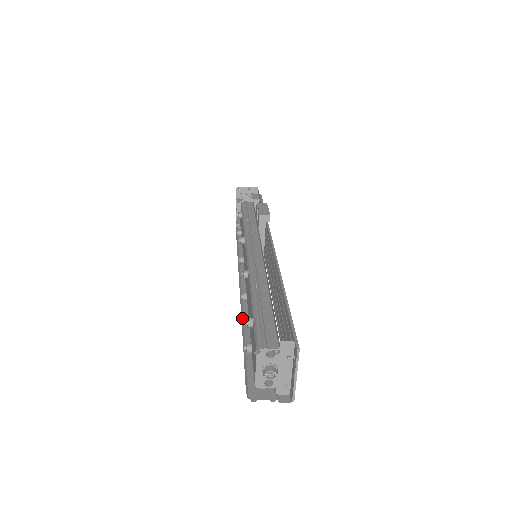
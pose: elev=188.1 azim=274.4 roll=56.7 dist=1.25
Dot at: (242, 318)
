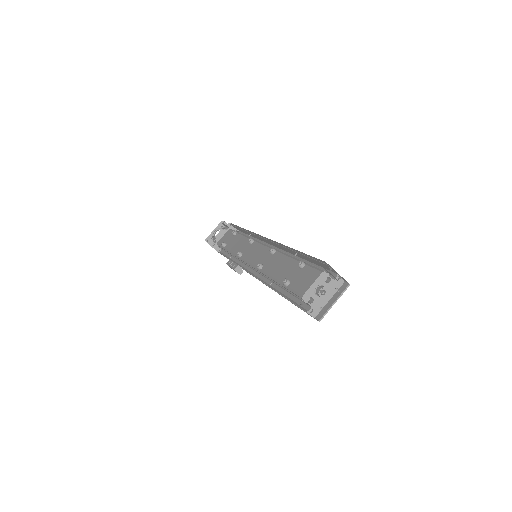
Dot at: occluded
